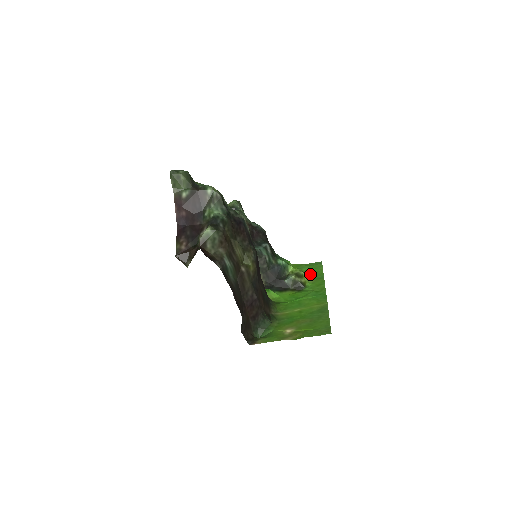
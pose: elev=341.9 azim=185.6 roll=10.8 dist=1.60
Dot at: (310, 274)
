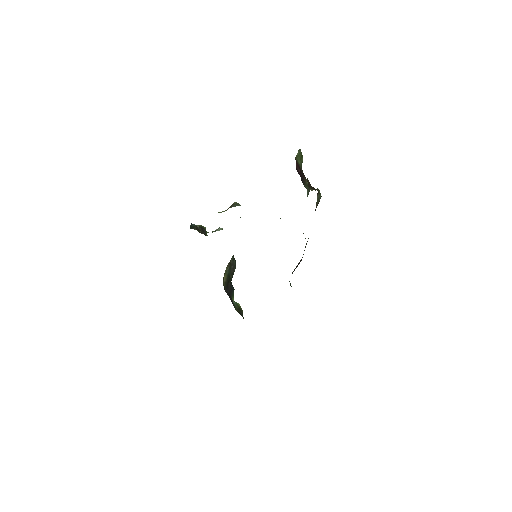
Dot at: occluded
